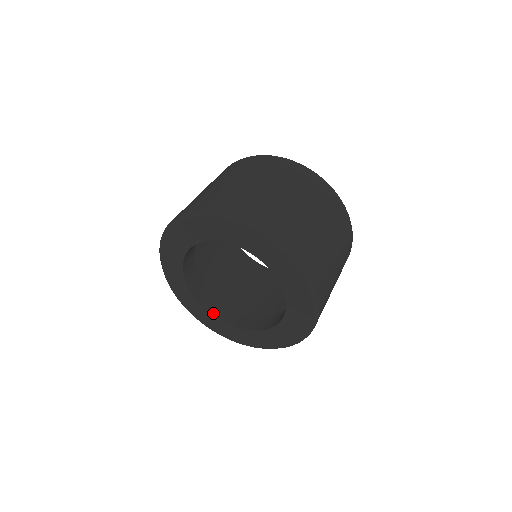
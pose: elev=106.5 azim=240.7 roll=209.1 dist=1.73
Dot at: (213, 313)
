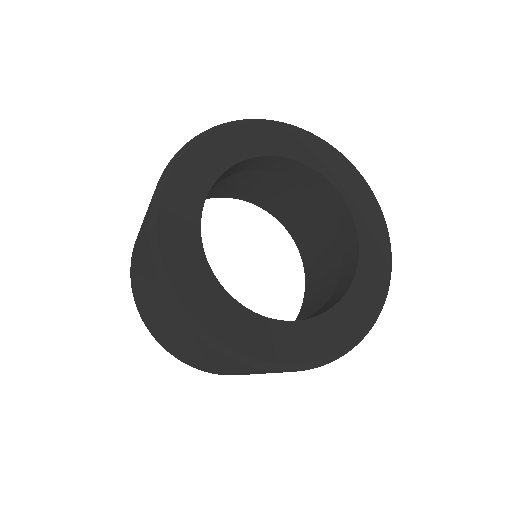
Dot at: (297, 321)
